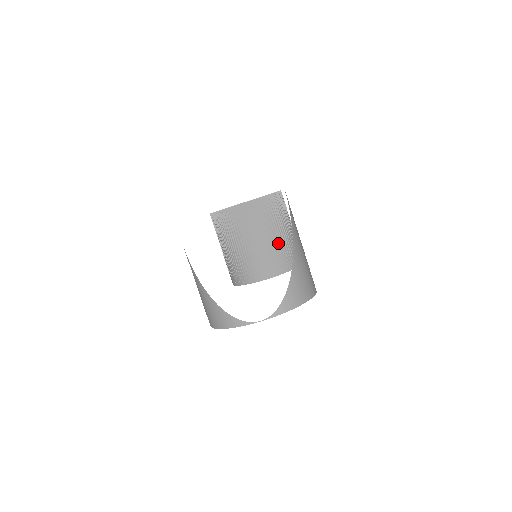
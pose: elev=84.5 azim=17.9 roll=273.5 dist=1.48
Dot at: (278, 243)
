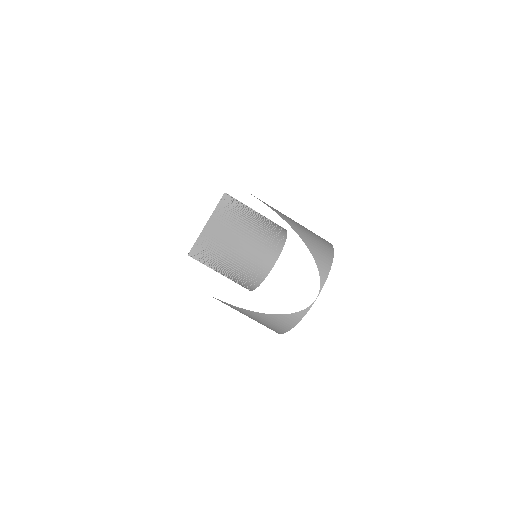
Dot at: (258, 232)
